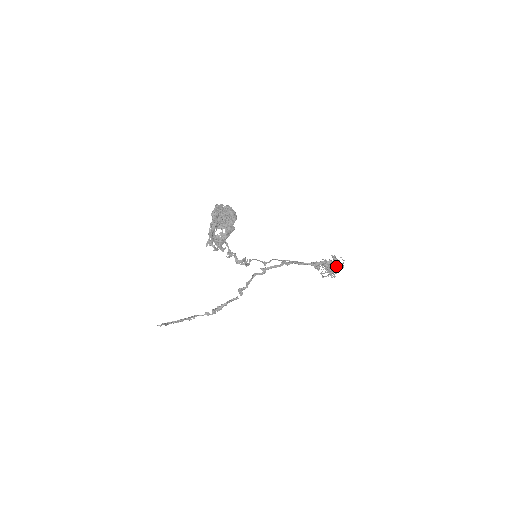
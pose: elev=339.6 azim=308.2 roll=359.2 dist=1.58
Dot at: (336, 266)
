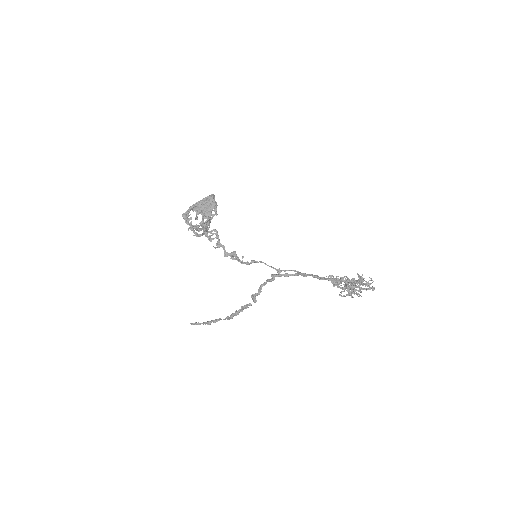
Dot at: occluded
